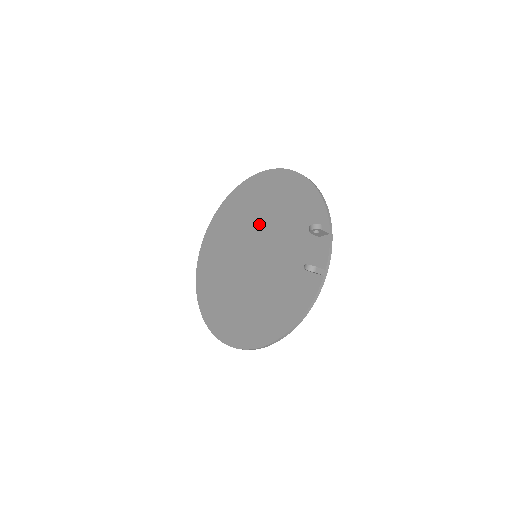
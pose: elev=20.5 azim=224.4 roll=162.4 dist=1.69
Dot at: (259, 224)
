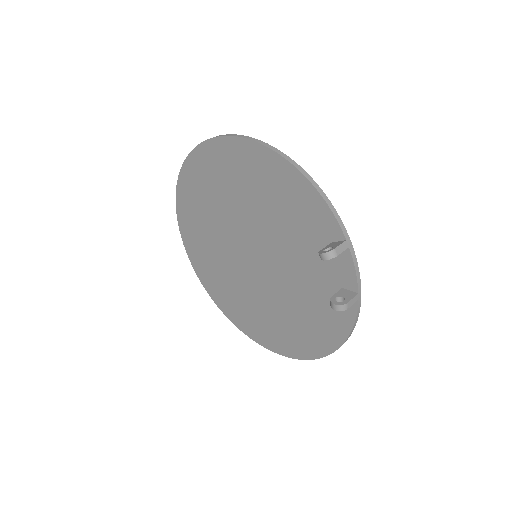
Dot at: (242, 217)
